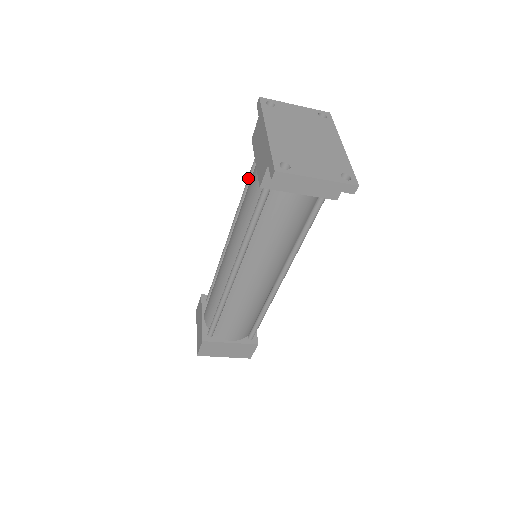
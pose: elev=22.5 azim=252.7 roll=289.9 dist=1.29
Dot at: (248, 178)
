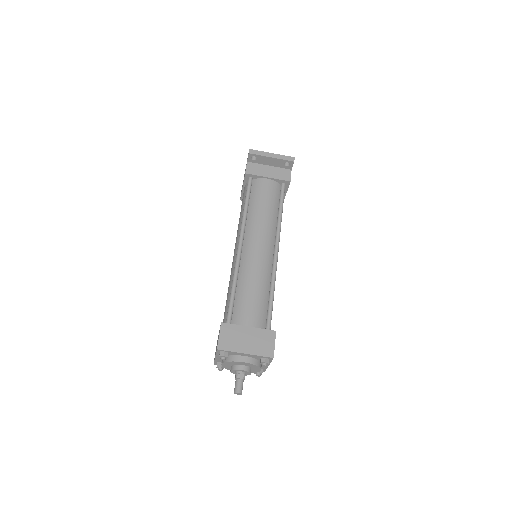
Dot at: occluded
